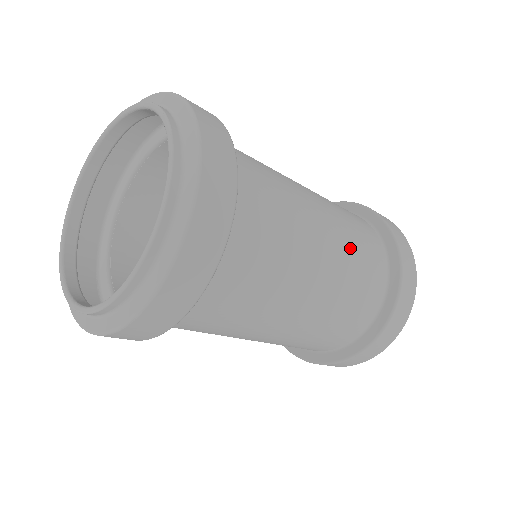
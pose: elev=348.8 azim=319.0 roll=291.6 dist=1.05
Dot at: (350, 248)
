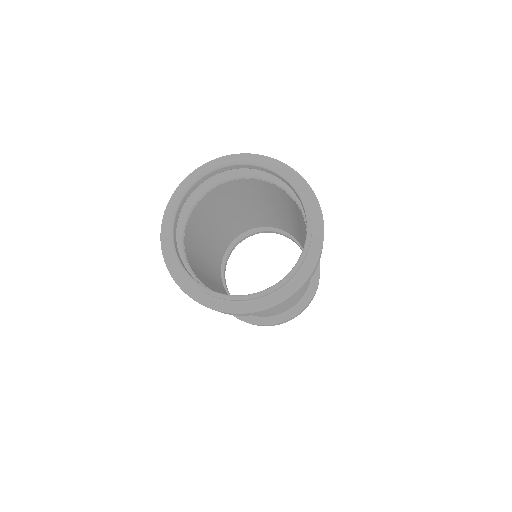
Dot at: occluded
